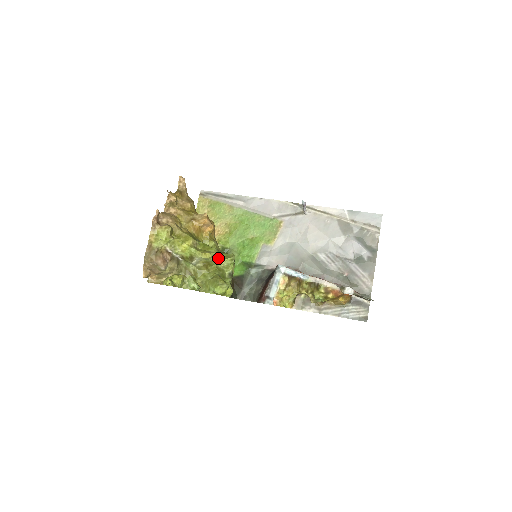
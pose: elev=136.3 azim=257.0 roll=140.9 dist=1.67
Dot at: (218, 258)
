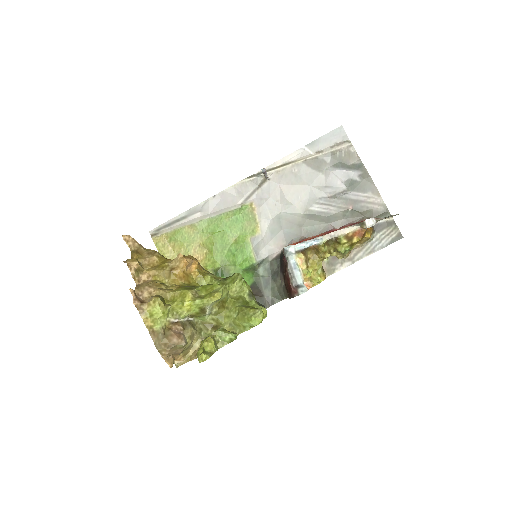
Dot at: occluded
